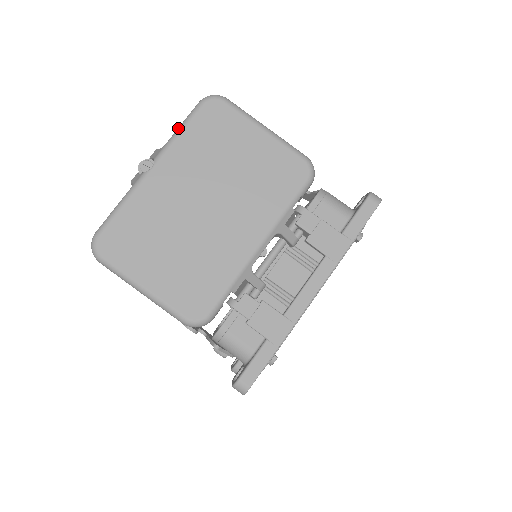
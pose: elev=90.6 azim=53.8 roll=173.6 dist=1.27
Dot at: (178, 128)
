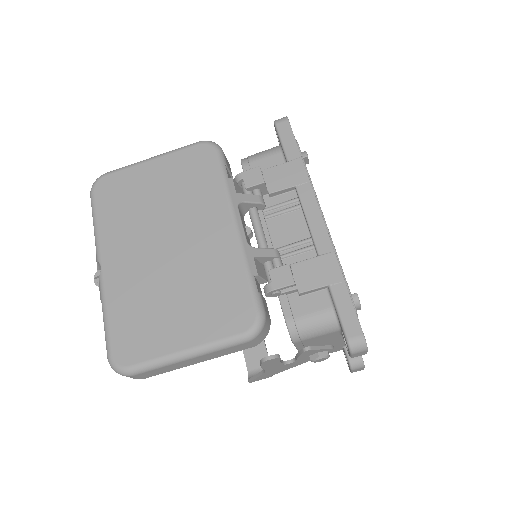
Dot at: (93, 225)
